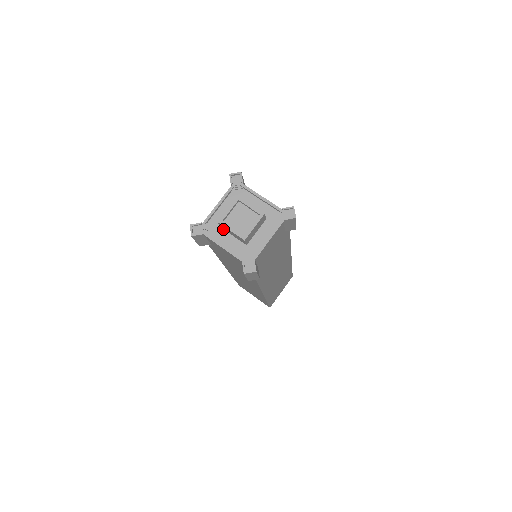
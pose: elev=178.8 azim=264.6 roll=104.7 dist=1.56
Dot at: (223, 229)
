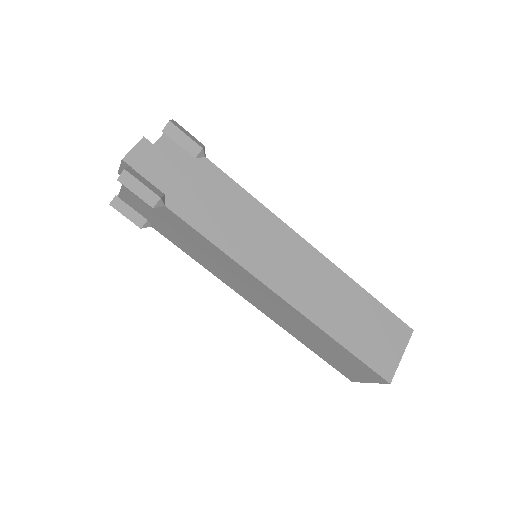
Dot at: occluded
